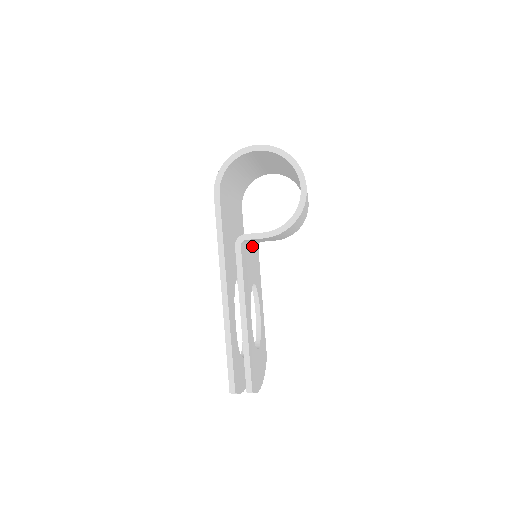
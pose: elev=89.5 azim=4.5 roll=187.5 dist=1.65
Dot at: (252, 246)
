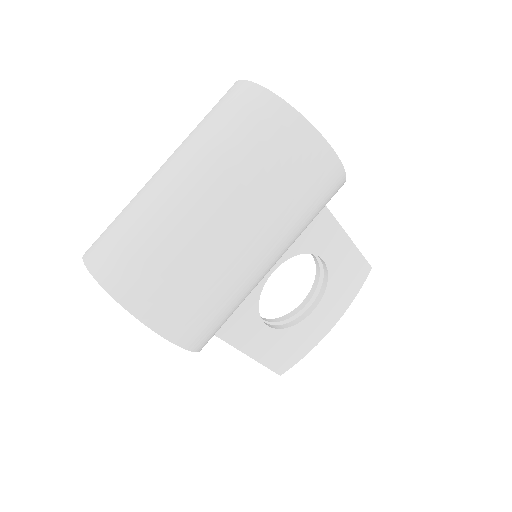
Dot at: occluded
